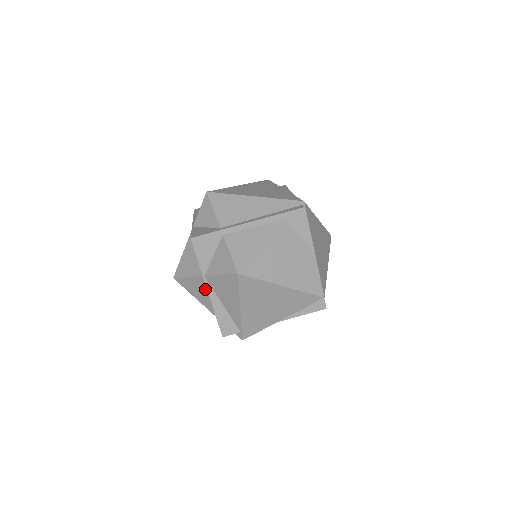
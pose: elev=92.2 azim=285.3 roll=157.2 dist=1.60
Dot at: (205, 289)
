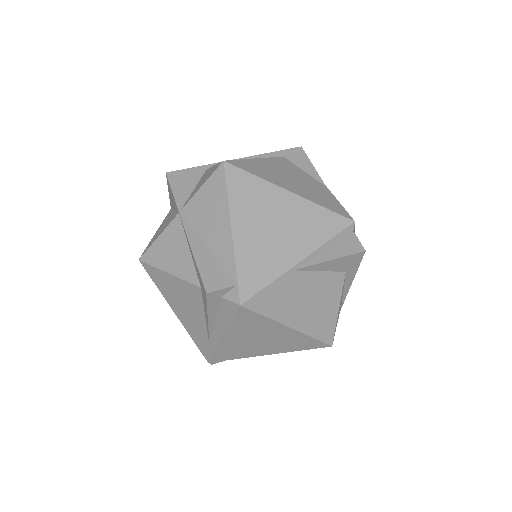
Dot at: (181, 237)
